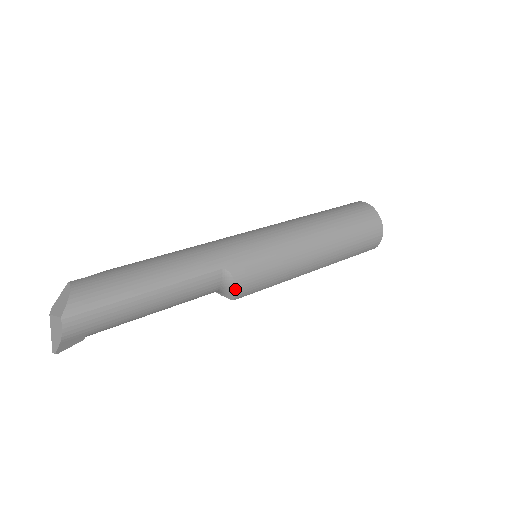
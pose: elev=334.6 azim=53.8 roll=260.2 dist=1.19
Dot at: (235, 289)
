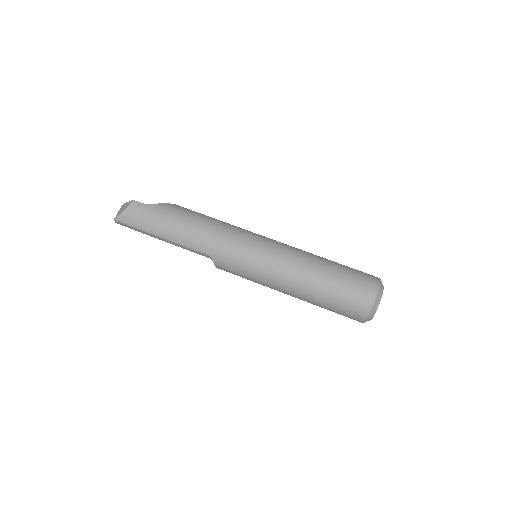
Dot at: (216, 266)
